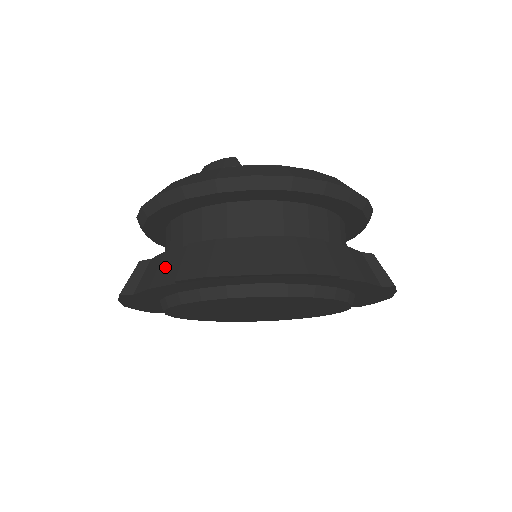
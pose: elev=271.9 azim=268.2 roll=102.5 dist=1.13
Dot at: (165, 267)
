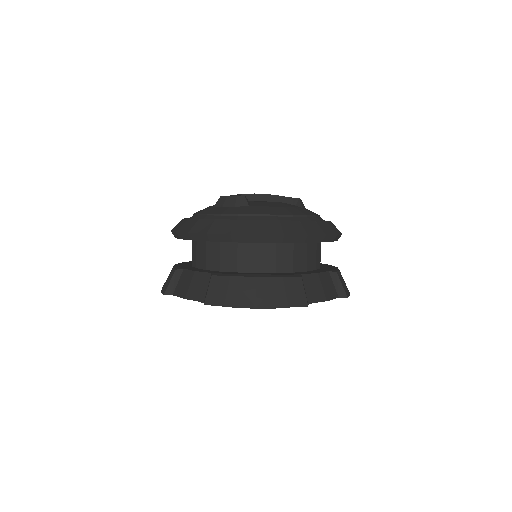
Dot at: (195, 285)
